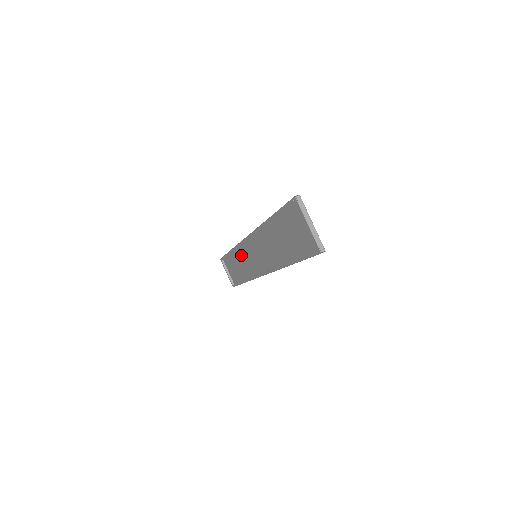
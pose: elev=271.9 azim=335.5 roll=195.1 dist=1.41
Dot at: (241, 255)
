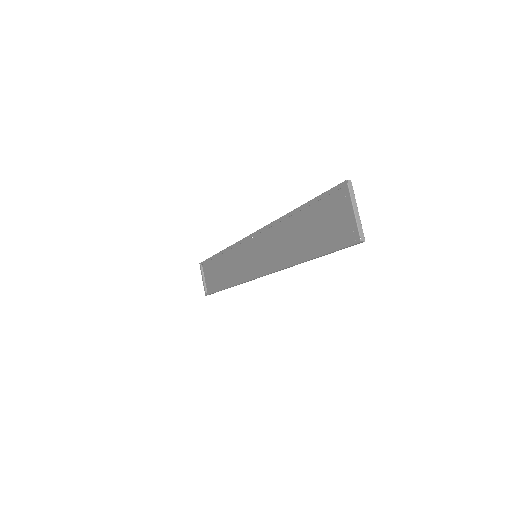
Dot at: (233, 257)
